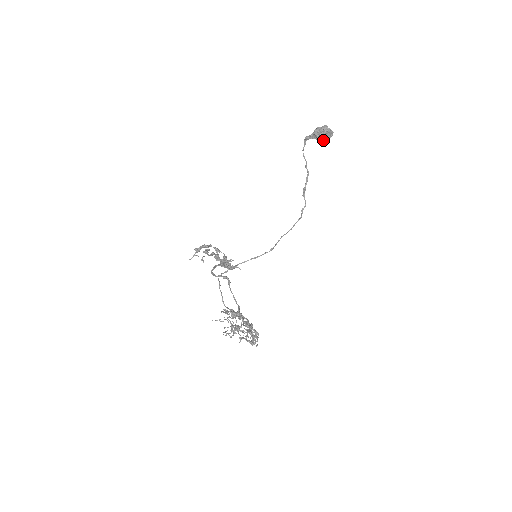
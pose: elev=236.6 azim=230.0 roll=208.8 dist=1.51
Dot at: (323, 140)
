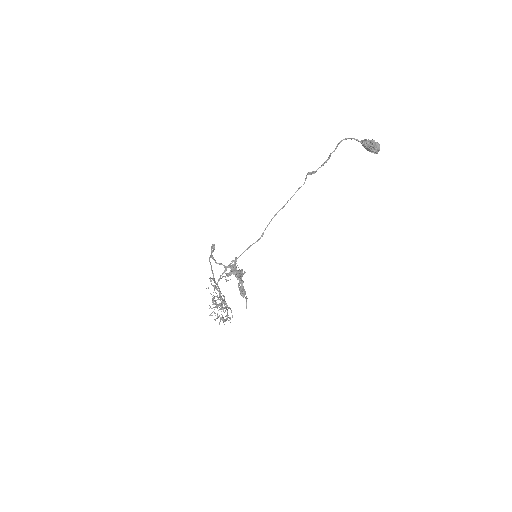
Dot at: occluded
